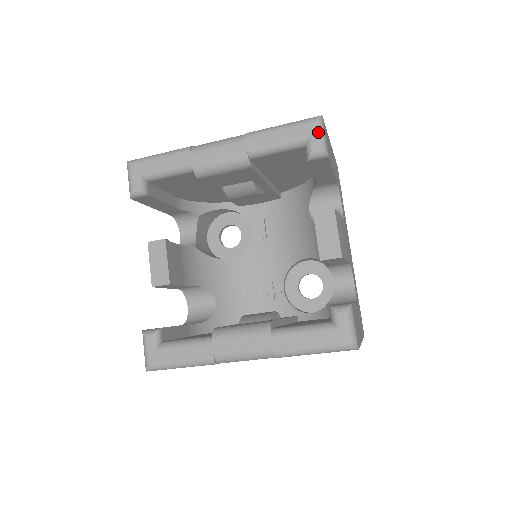
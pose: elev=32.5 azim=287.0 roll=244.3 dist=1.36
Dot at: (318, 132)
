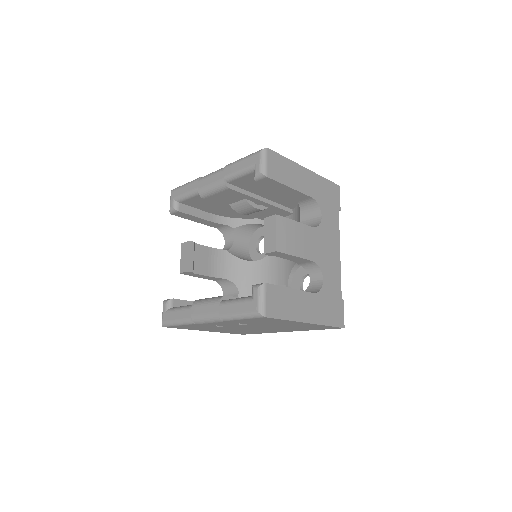
Dot at: (260, 160)
